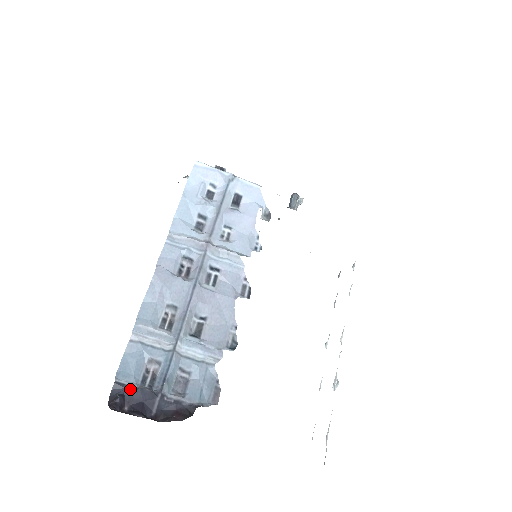
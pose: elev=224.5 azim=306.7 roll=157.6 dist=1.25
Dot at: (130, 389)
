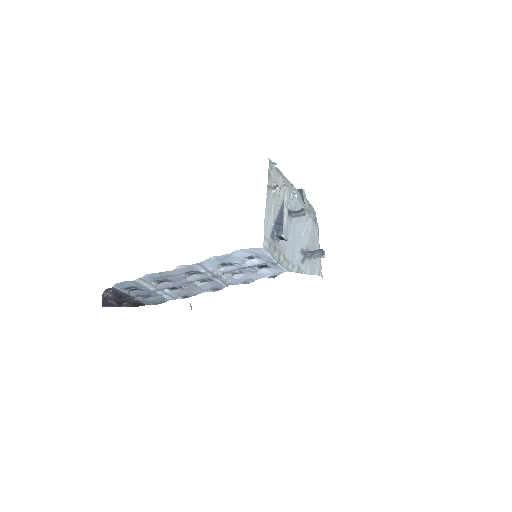
Dot at: (118, 291)
